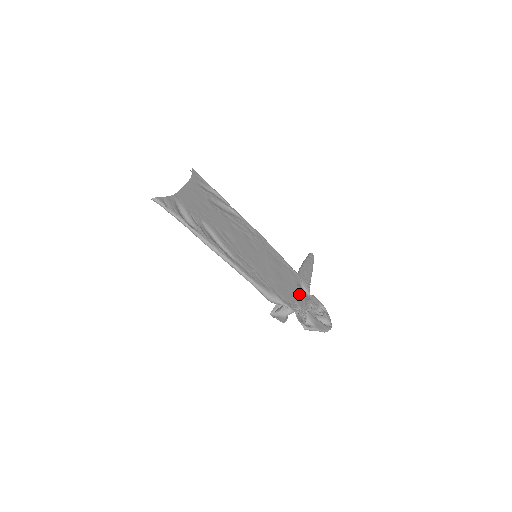
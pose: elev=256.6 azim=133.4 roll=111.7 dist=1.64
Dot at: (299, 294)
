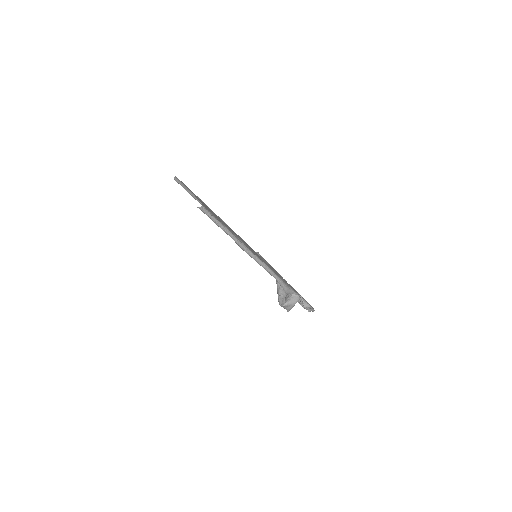
Dot at: occluded
